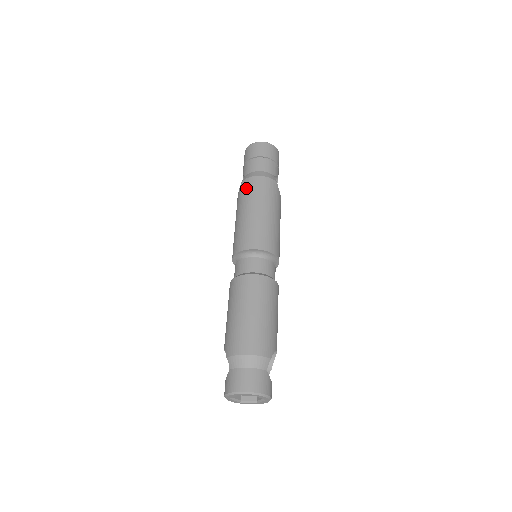
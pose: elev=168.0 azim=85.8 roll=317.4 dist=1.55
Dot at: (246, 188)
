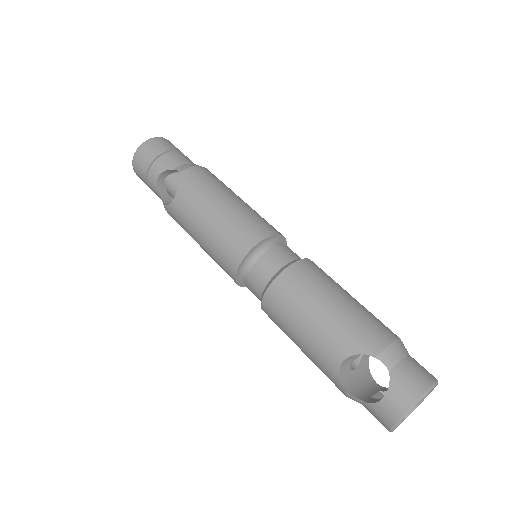
Dot at: (199, 177)
